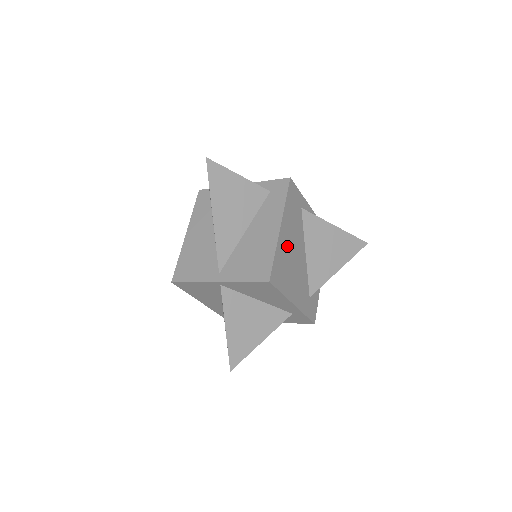
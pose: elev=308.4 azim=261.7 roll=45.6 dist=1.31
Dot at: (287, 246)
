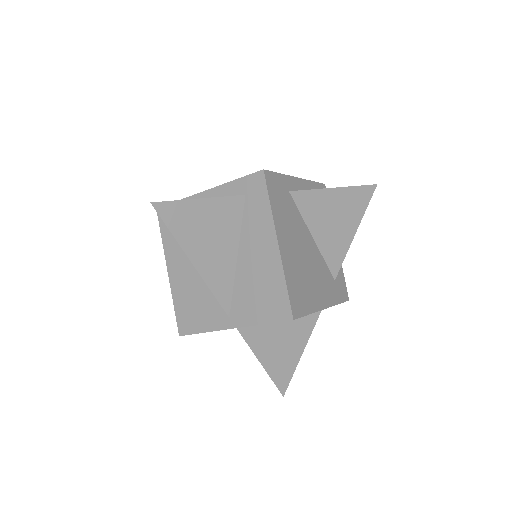
Dot at: (293, 256)
